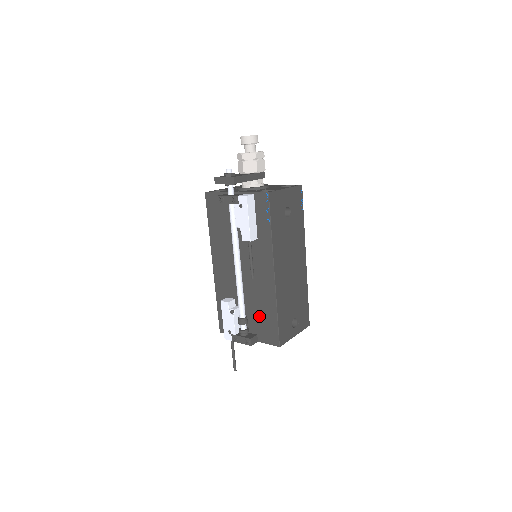
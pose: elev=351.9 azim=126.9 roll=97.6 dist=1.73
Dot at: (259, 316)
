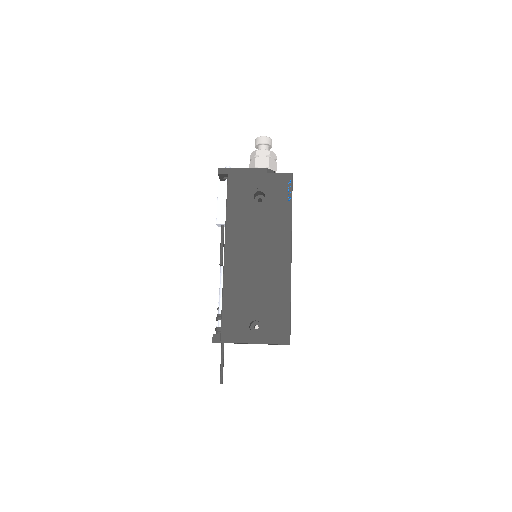
Dot at: occluded
